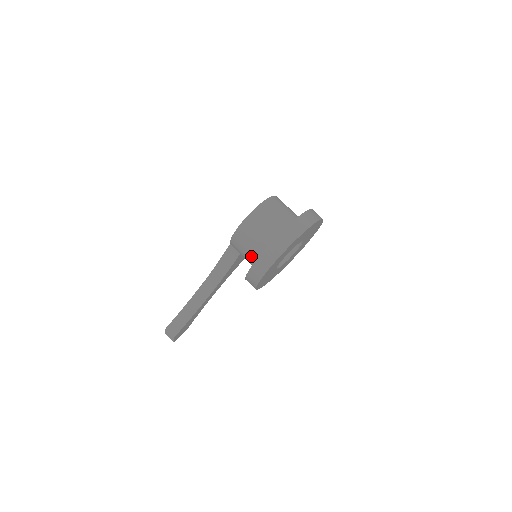
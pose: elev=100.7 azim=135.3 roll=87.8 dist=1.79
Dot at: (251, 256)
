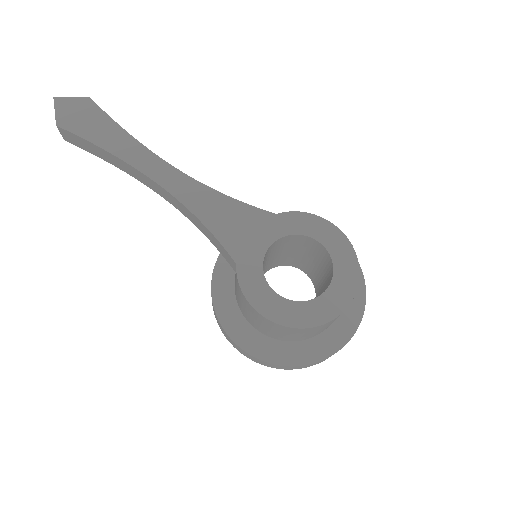
Dot at: (240, 304)
